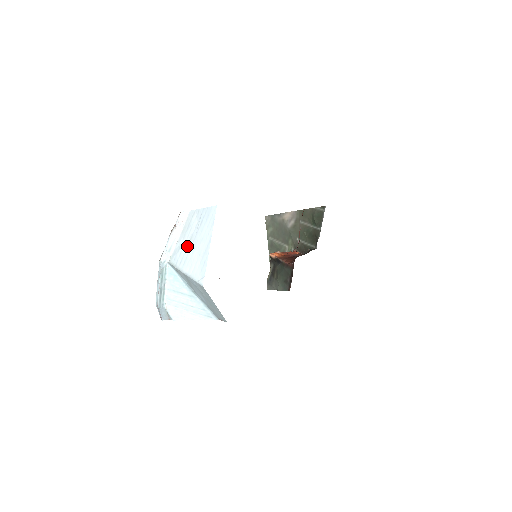
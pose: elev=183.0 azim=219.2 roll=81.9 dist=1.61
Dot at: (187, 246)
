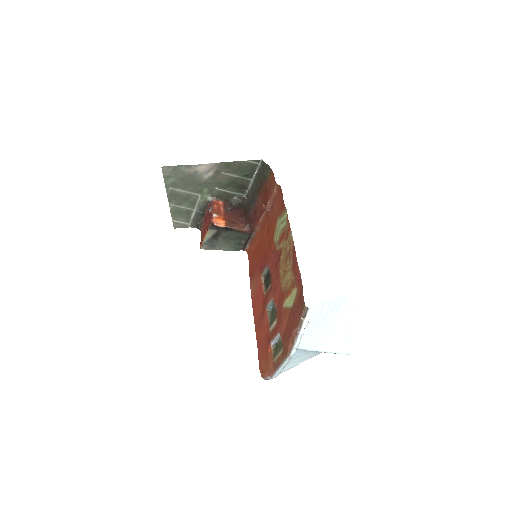
Dot at: (322, 332)
